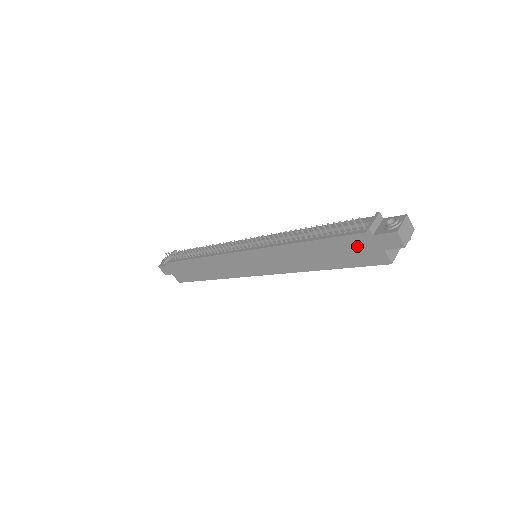
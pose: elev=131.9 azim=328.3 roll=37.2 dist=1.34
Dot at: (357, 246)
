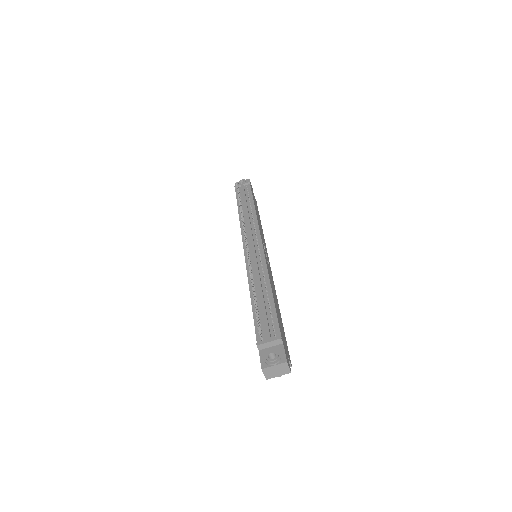
Dot at: occluded
